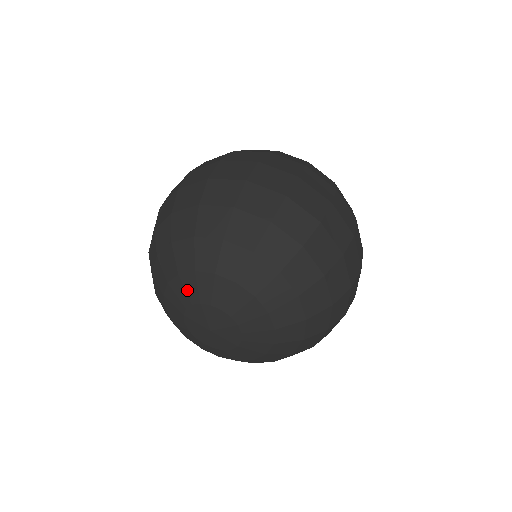
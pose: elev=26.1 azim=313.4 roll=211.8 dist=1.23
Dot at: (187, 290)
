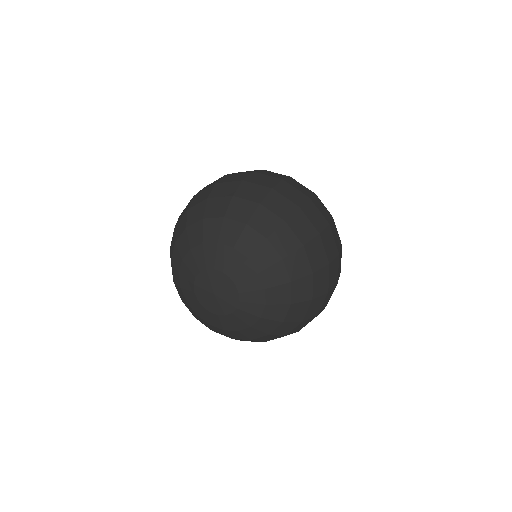
Dot at: (217, 257)
